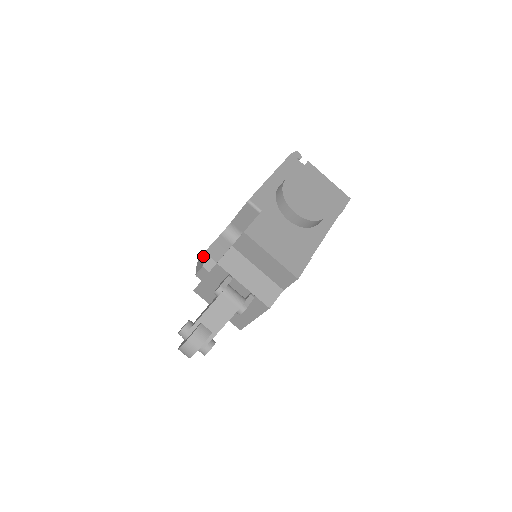
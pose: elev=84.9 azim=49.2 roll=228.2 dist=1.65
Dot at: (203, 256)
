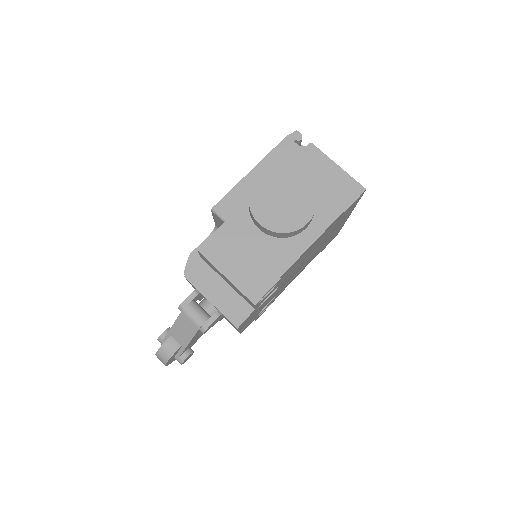
Dot at: occluded
